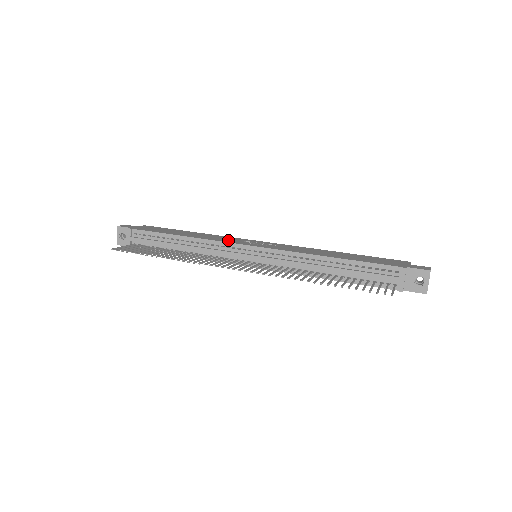
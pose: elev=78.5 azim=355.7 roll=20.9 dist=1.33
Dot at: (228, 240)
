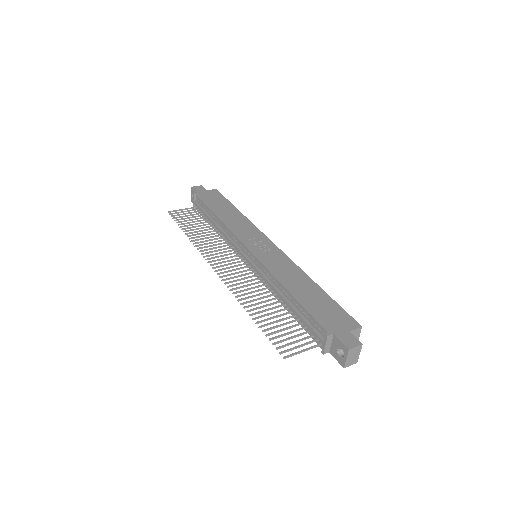
Dot at: (243, 233)
